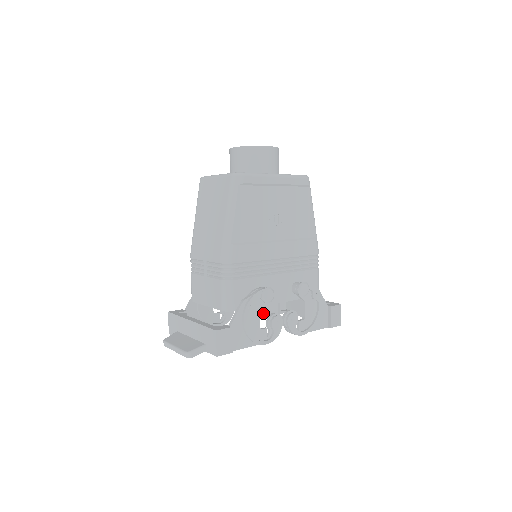
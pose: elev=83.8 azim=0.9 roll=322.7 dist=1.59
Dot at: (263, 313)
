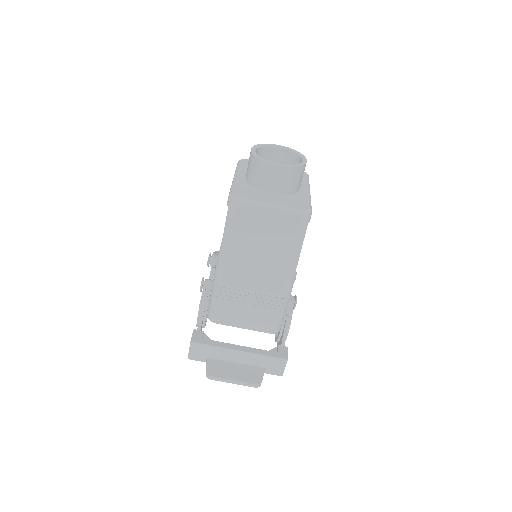
Dot at: occluded
